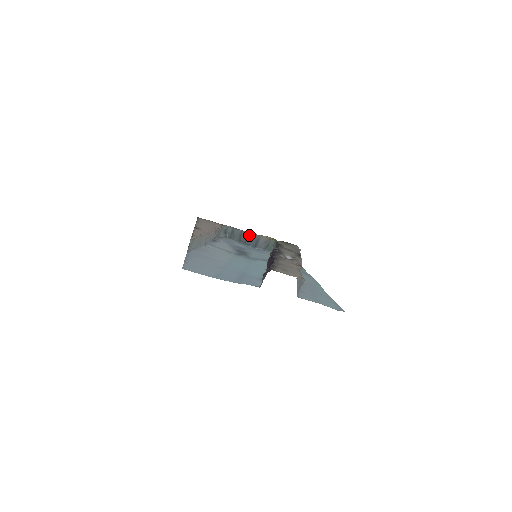
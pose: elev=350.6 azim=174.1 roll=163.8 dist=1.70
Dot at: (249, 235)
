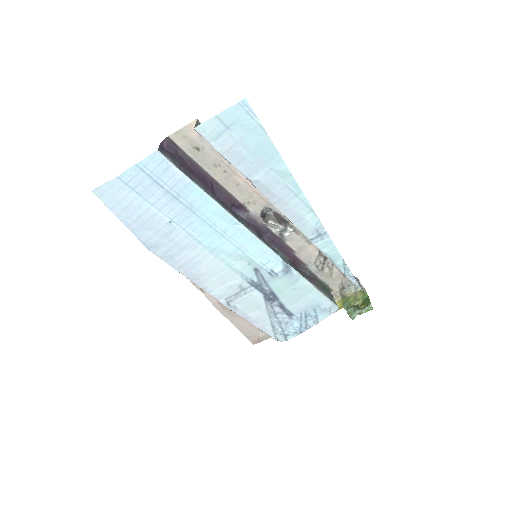
Dot at: occluded
